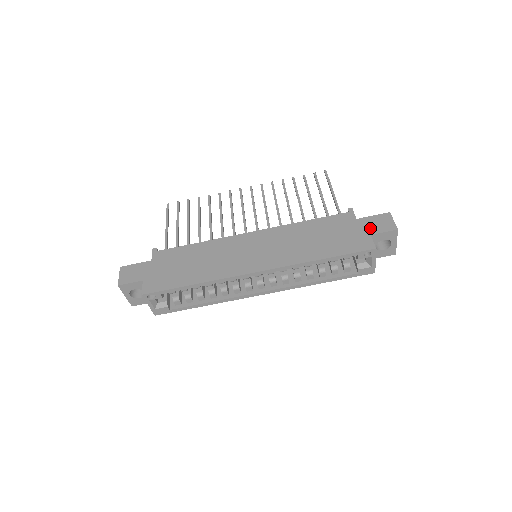
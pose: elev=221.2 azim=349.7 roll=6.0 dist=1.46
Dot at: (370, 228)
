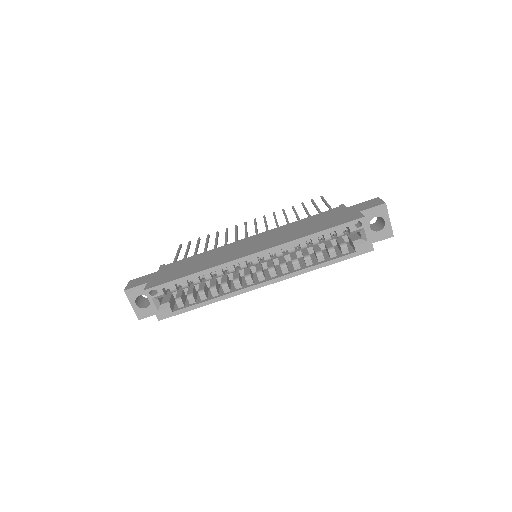
Dot at: (359, 208)
